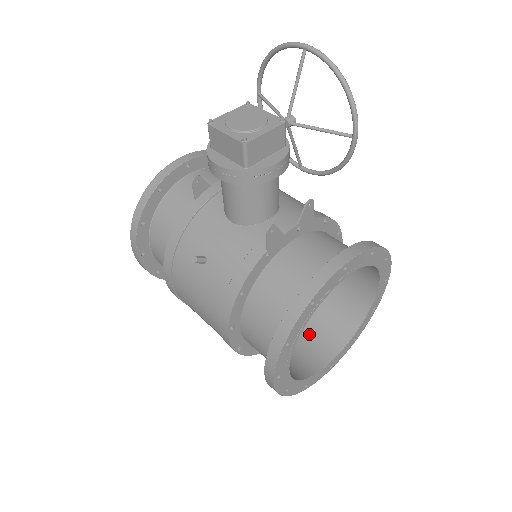
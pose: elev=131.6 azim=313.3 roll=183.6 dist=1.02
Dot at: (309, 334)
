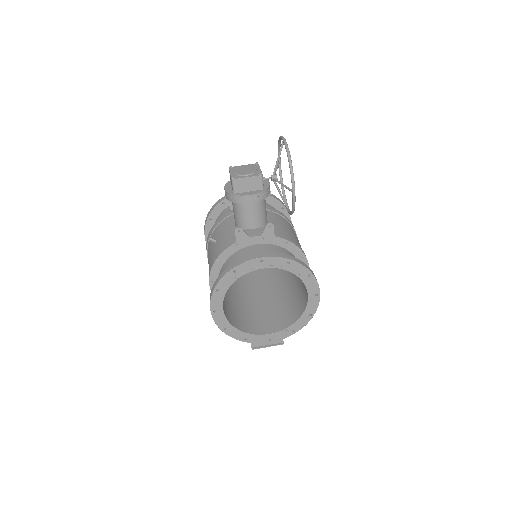
Dot at: (270, 317)
